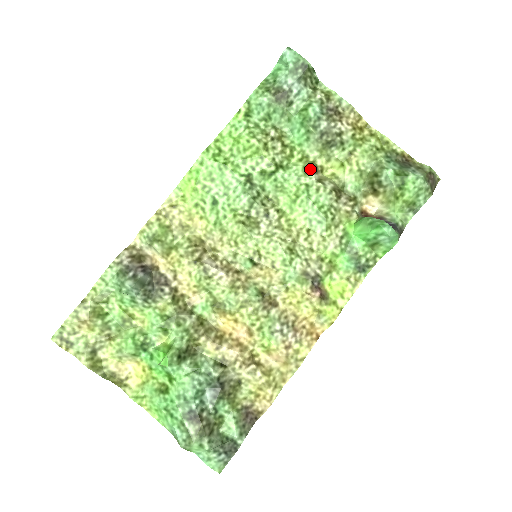
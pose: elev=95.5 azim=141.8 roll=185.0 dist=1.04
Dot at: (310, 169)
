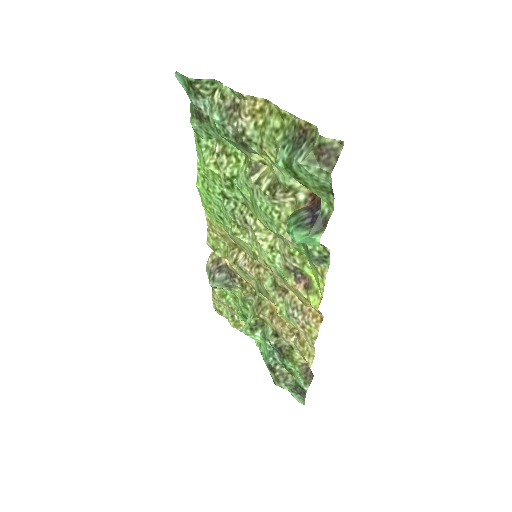
Dot at: (249, 172)
